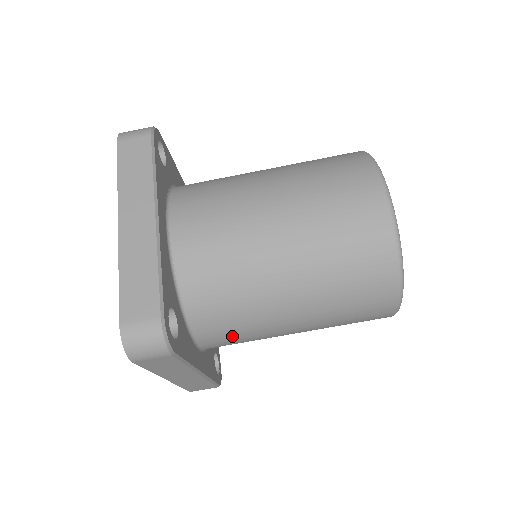
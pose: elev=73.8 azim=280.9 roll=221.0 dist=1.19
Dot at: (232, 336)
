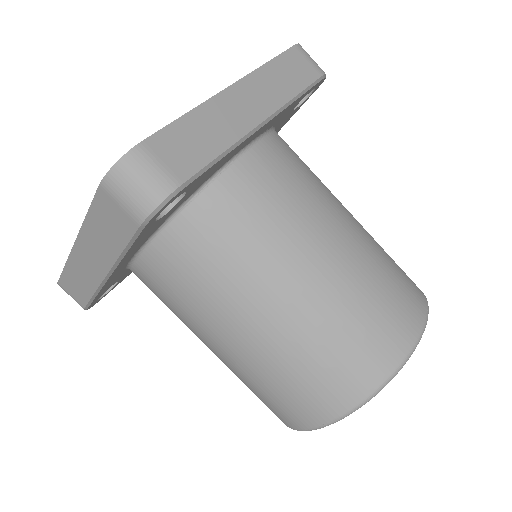
Dot at: (174, 284)
